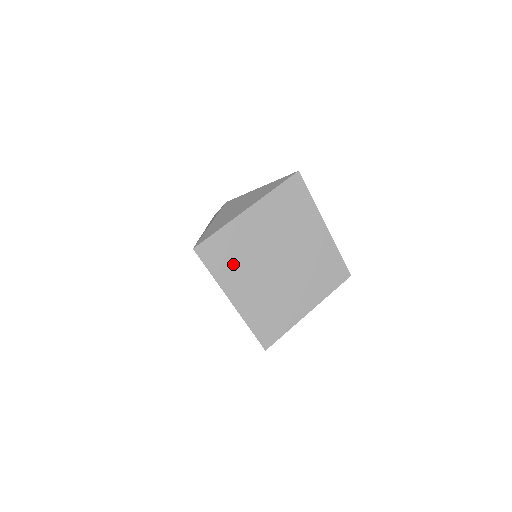
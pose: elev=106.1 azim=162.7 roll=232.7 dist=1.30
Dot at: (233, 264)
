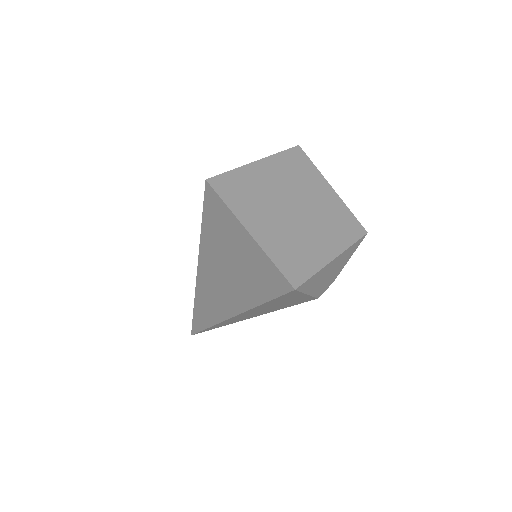
Dot at: (248, 200)
